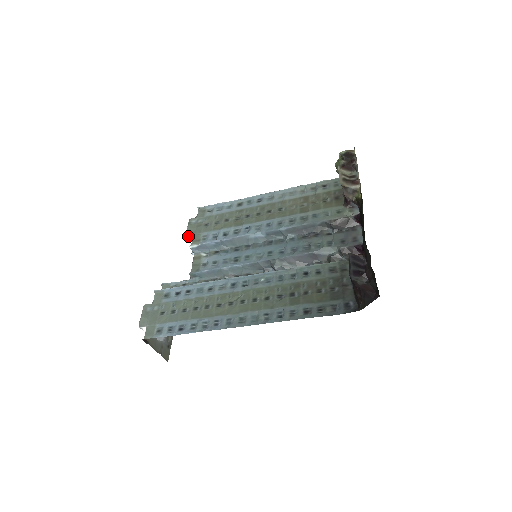
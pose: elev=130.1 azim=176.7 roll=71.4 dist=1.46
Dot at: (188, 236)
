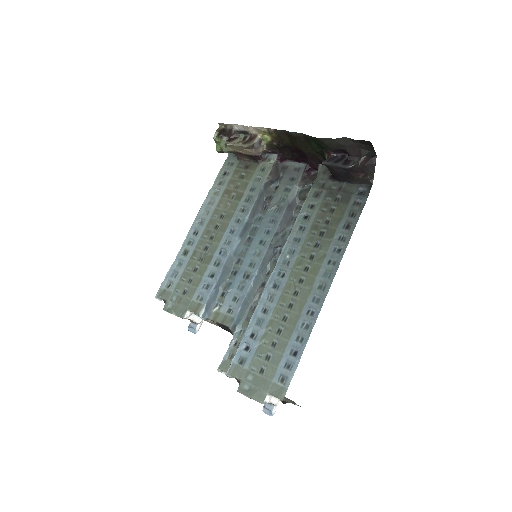
Dot at: (184, 316)
